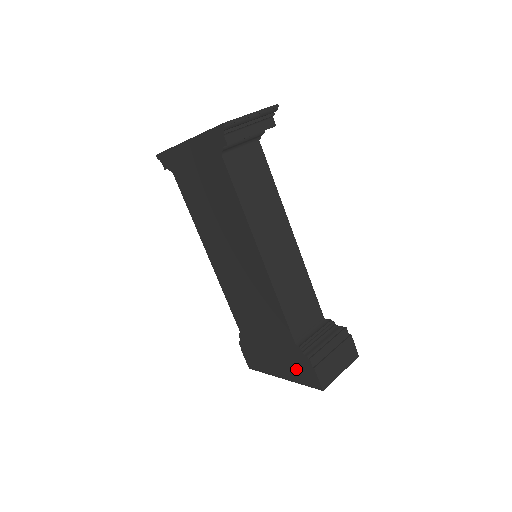
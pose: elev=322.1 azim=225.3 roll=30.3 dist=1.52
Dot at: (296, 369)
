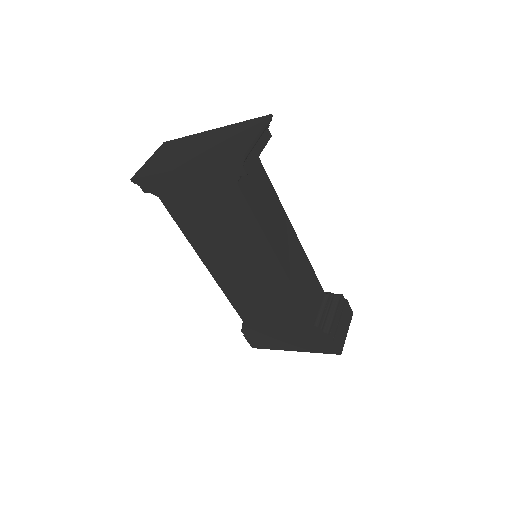
Dot at: (312, 343)
